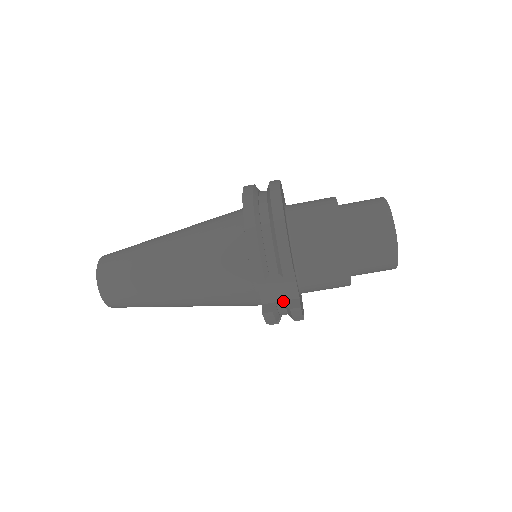
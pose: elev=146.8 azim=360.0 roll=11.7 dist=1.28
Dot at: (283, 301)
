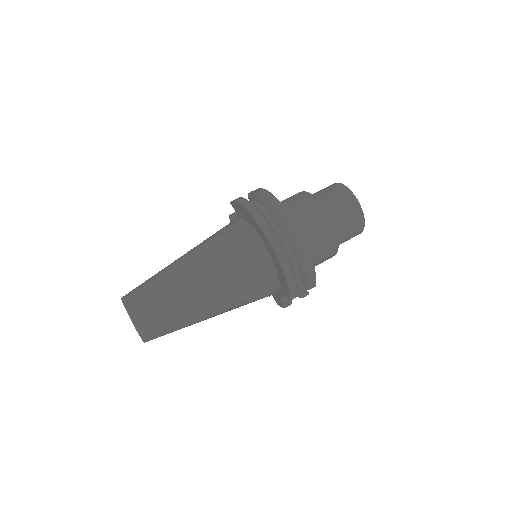
Dot at: occluded
